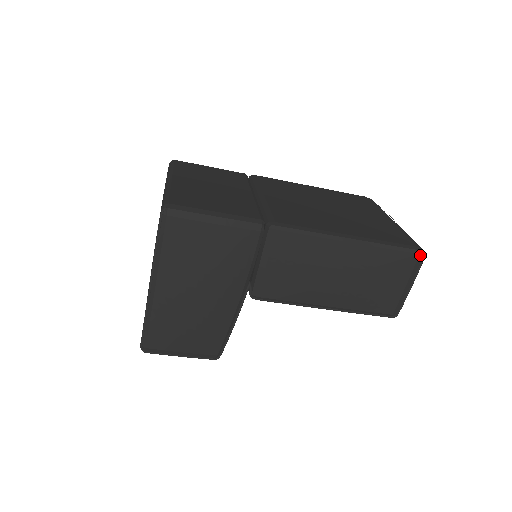
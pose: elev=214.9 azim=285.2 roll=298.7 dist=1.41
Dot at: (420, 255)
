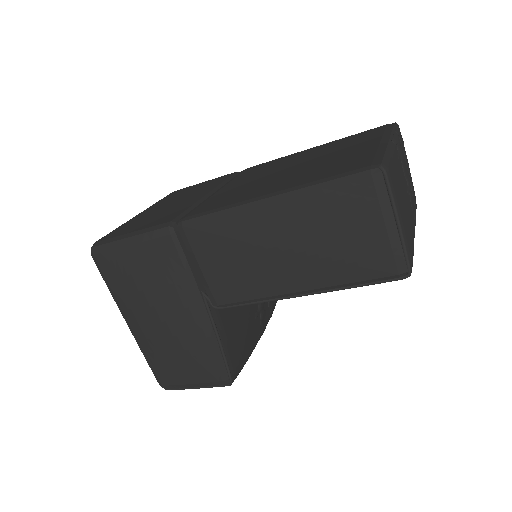
Dot at: (374, 176)
